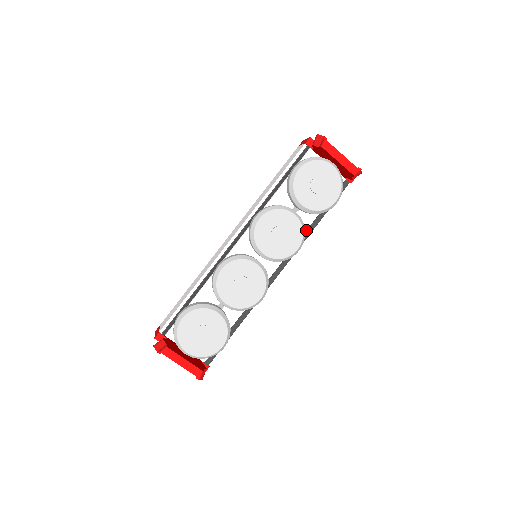
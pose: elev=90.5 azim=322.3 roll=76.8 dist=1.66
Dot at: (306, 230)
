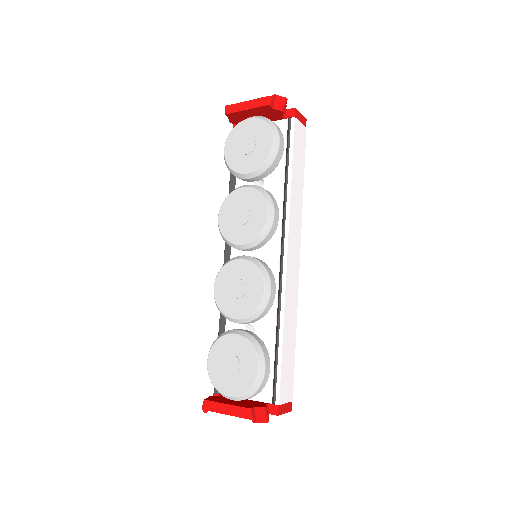
Dot at: (283, 193)
